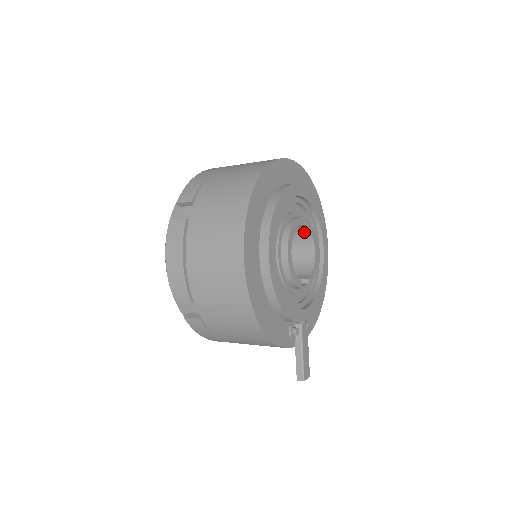
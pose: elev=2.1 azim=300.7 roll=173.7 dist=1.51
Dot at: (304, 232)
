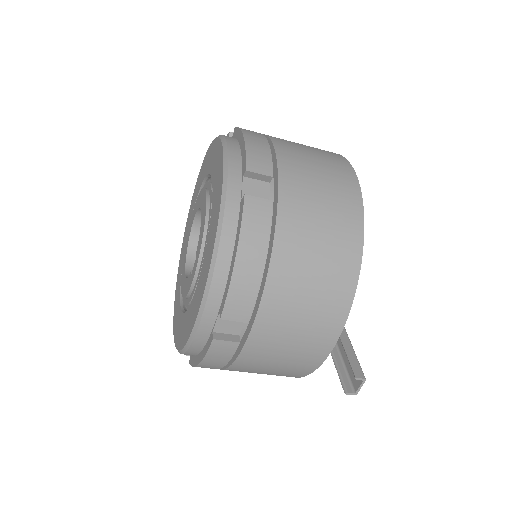
Dot at: occluded
